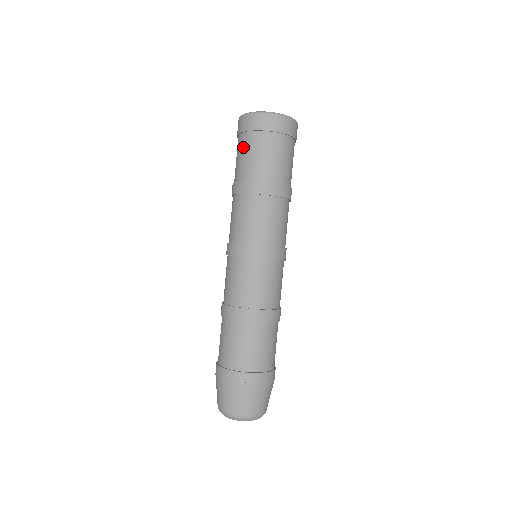
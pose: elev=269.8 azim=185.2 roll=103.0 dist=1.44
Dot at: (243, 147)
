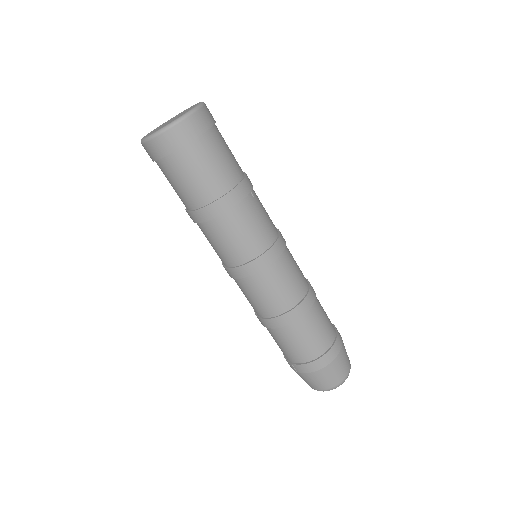
Dot at: occluded
